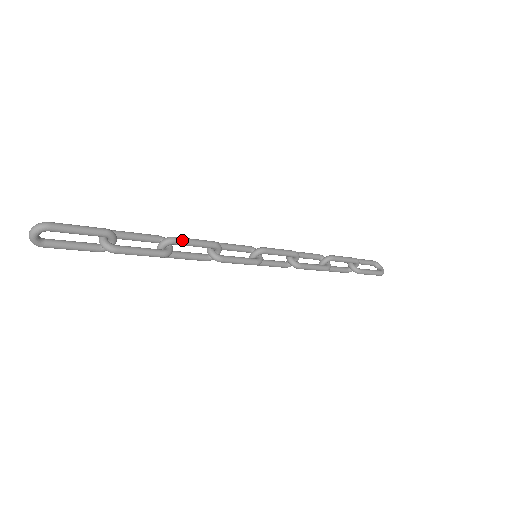
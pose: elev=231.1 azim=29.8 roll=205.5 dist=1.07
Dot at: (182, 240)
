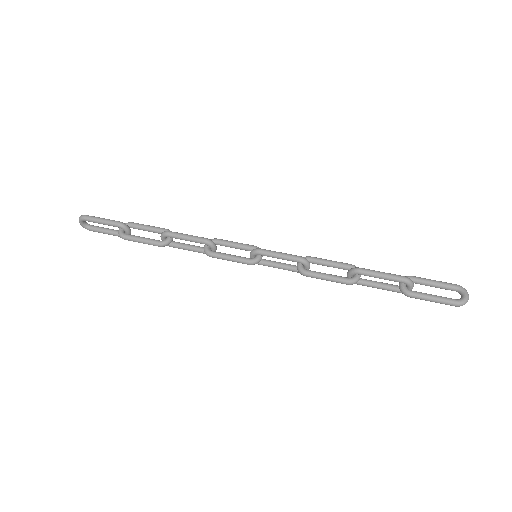
Dot at: (173, 234)
